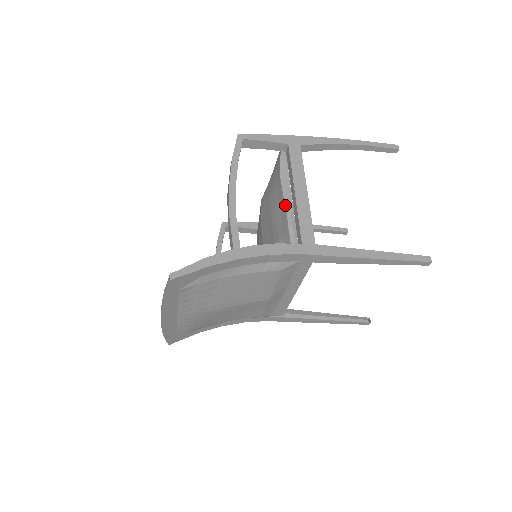
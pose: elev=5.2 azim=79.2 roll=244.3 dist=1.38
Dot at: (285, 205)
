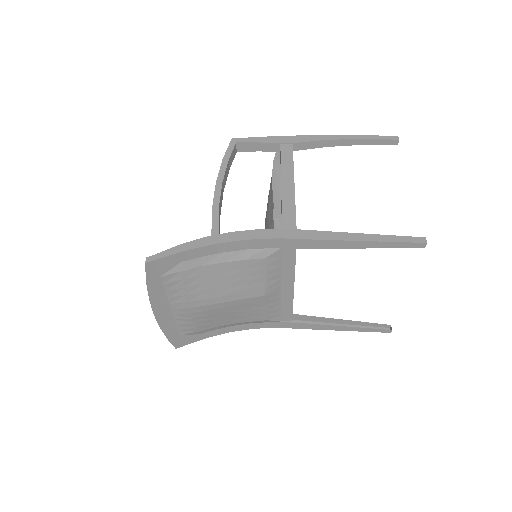
Dot at: (273, 198)
